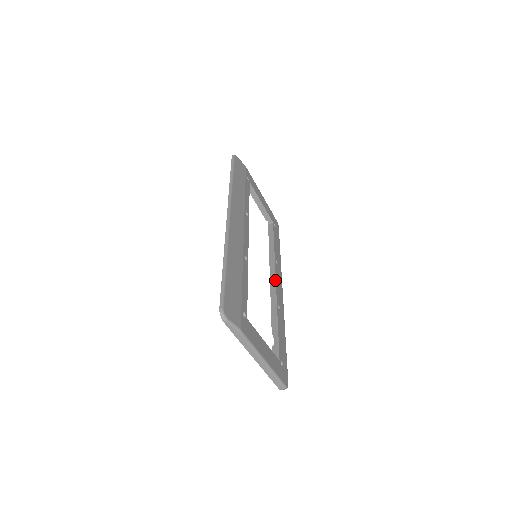
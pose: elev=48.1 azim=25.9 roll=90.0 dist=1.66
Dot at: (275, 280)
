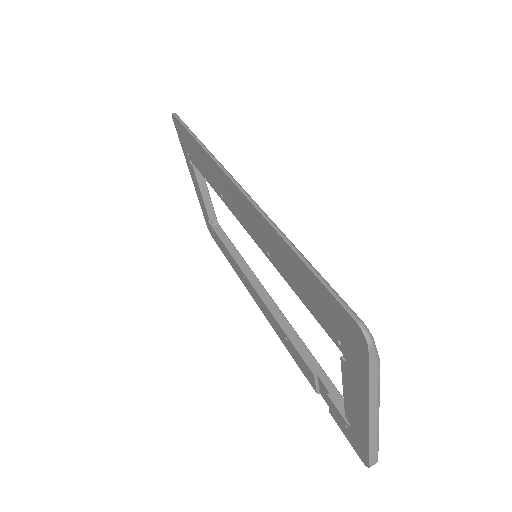
Dot at: (270, 296)
